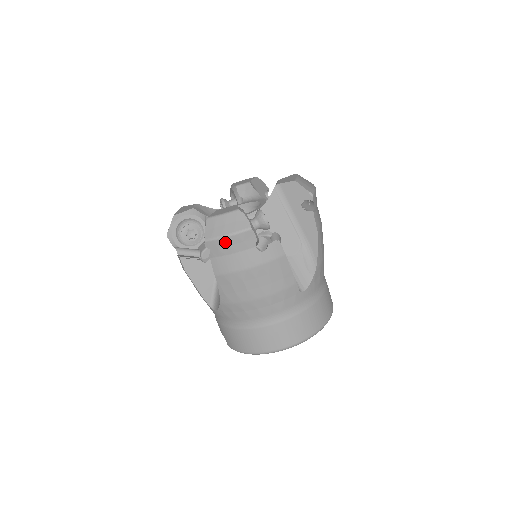
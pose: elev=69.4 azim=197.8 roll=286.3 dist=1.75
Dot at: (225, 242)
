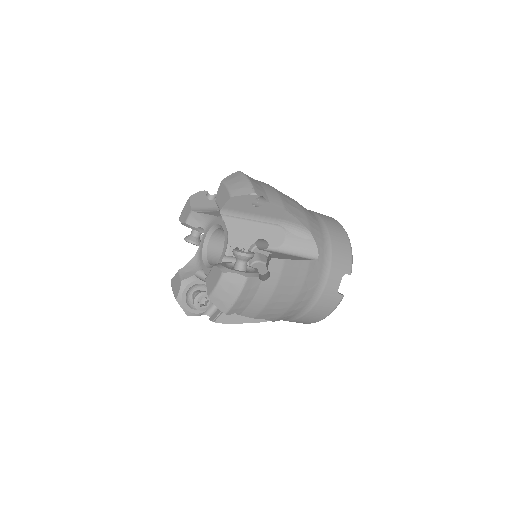
Dot at: occluded
